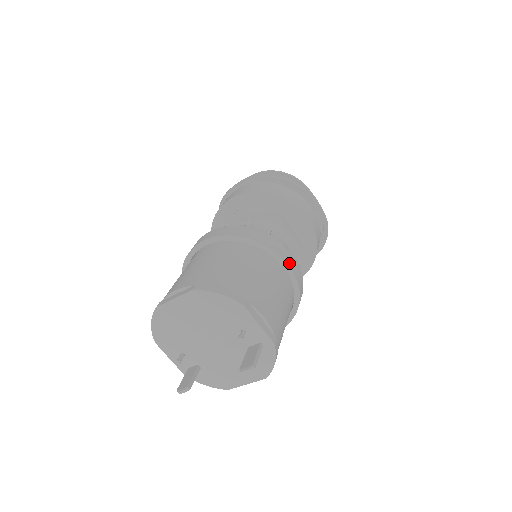
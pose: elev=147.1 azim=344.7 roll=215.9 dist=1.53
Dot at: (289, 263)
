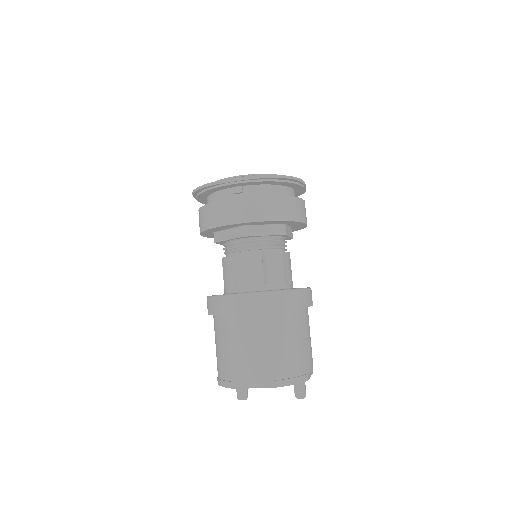
Dot at: (311, 302)
